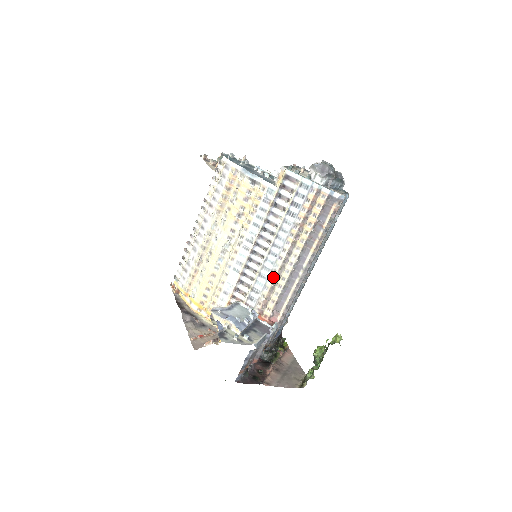
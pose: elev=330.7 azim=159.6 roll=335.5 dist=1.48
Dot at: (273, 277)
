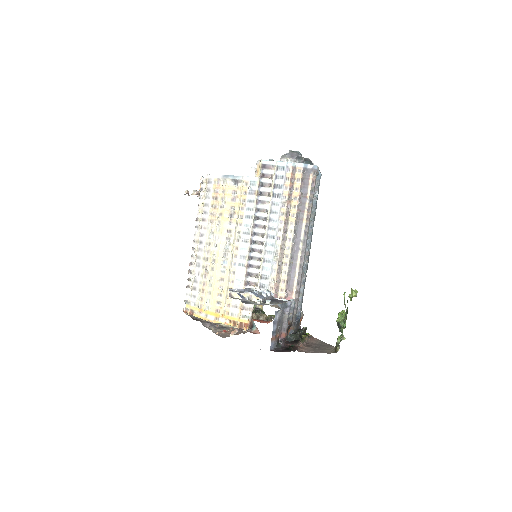
Dot at: (277, 258)
